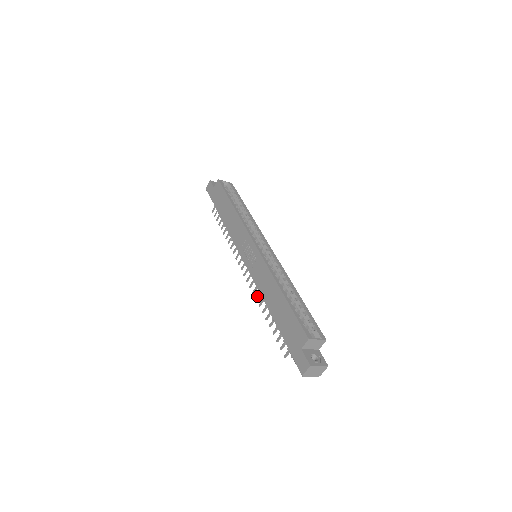
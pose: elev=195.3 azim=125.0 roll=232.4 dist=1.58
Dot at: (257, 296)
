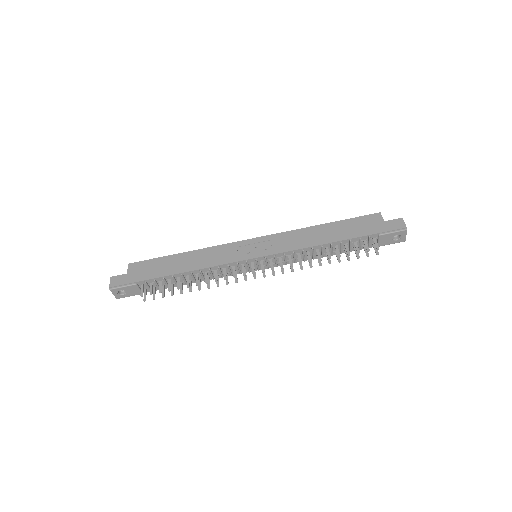
Dot at: (300, 261)
